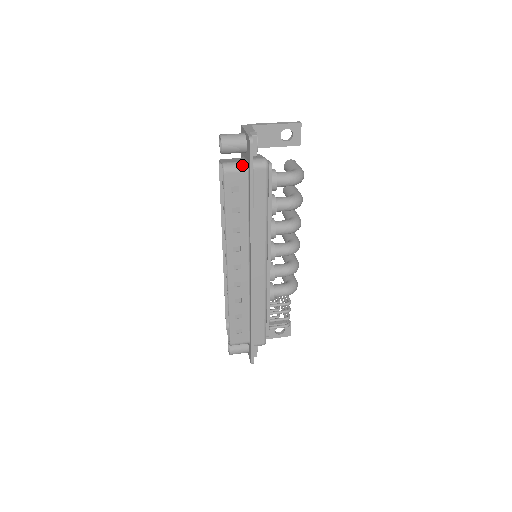
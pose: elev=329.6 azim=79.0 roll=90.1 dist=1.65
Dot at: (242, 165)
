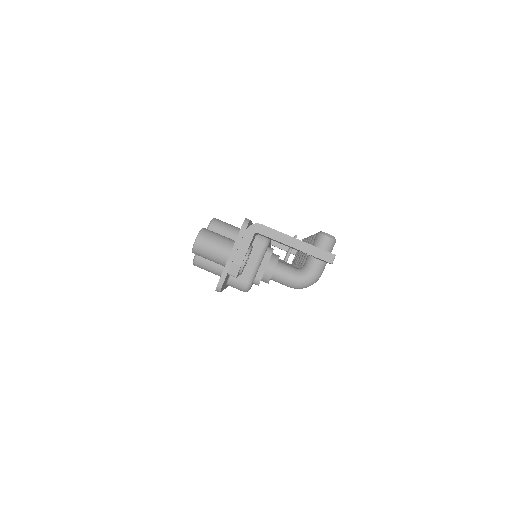
Dot at: (217, 271)
